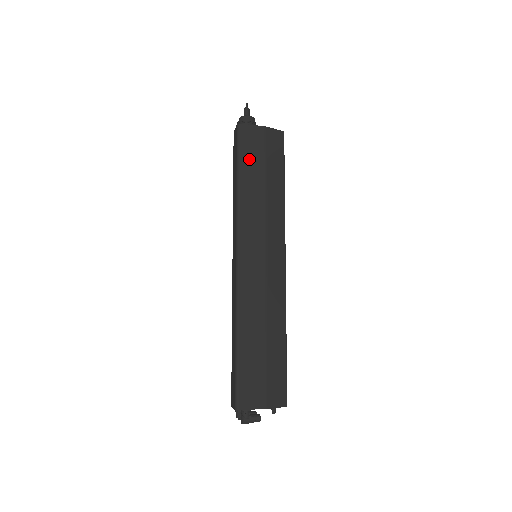
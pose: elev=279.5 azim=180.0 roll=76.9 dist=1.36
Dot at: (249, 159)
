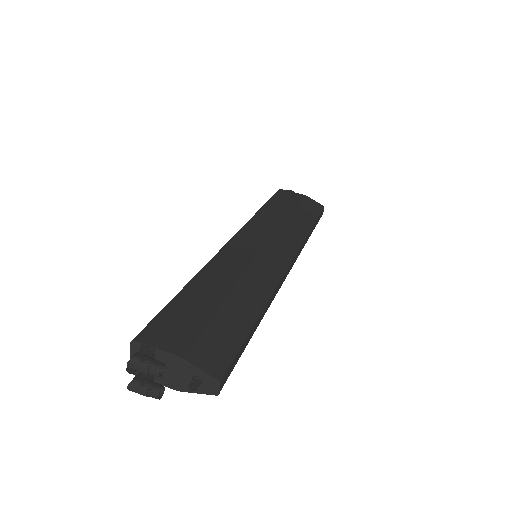
Dot at: (280, 202)
